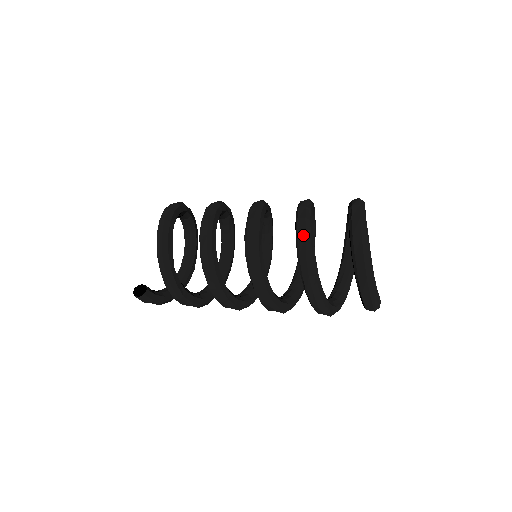
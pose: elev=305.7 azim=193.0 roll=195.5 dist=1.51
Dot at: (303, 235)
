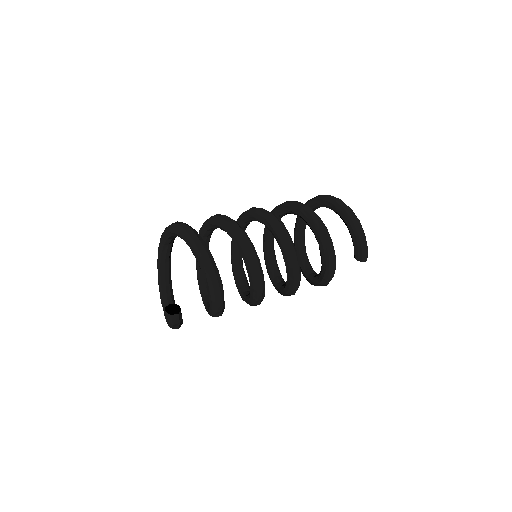
Dot at: (315, 215)
